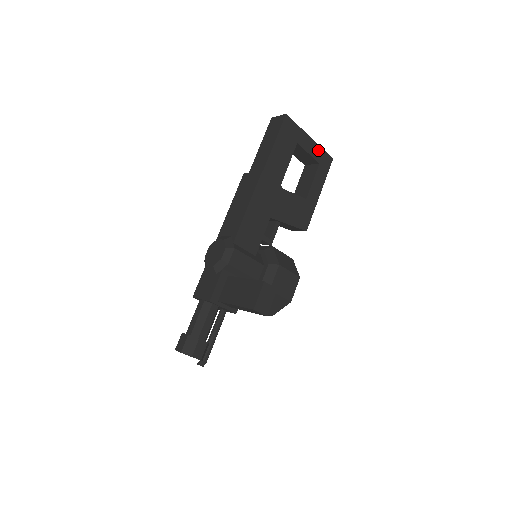
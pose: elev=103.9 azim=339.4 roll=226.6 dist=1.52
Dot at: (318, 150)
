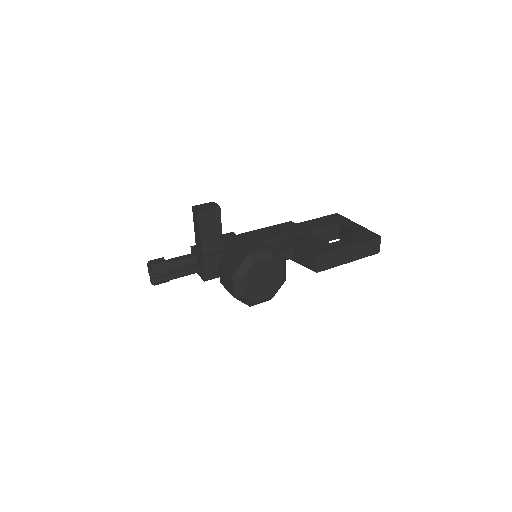
Dot at: (363, 230)
